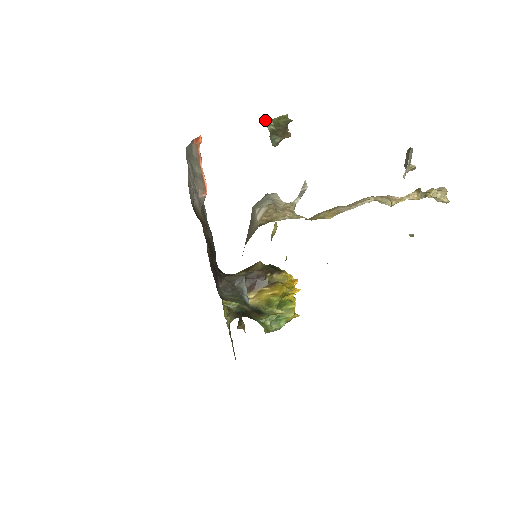
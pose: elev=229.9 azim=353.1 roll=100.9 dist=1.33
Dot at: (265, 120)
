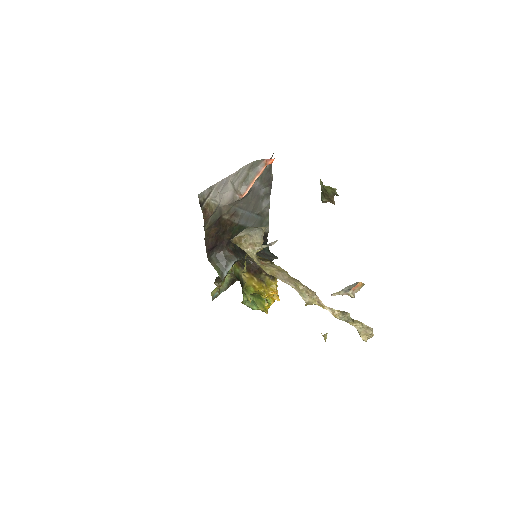
Dot at: (321, 181)
